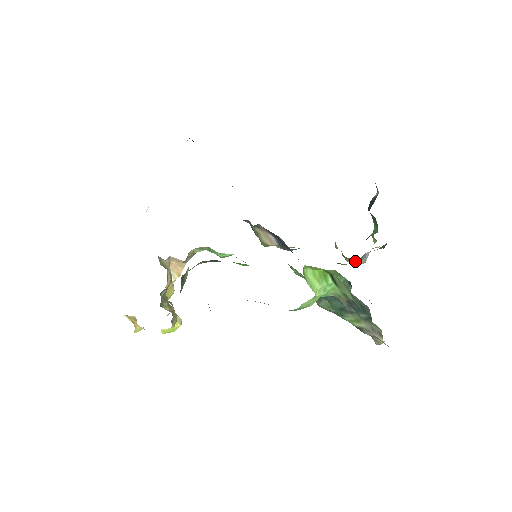
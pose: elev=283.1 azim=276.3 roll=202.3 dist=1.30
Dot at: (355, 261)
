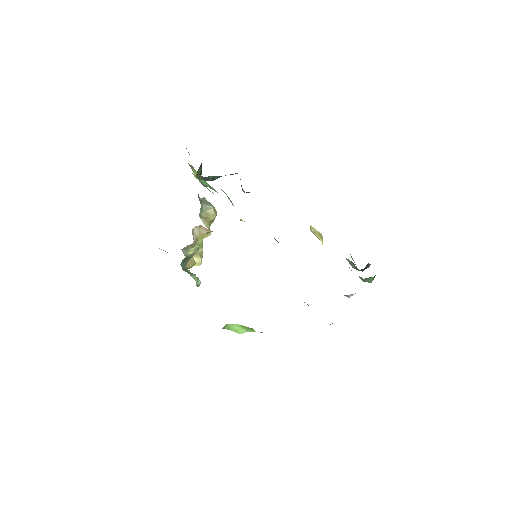
Dot at: occluded
